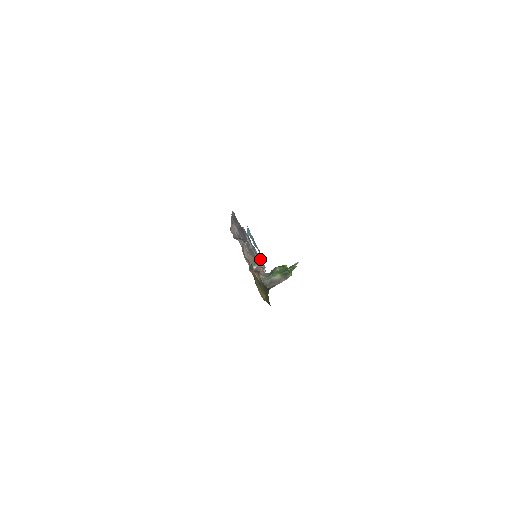
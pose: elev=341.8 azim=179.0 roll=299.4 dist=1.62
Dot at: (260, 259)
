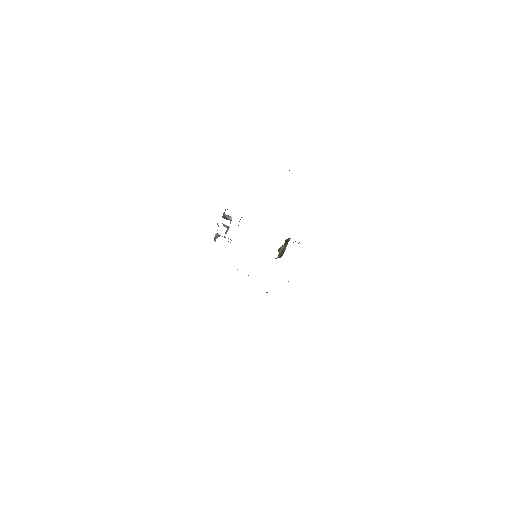
Dot at: occluded
